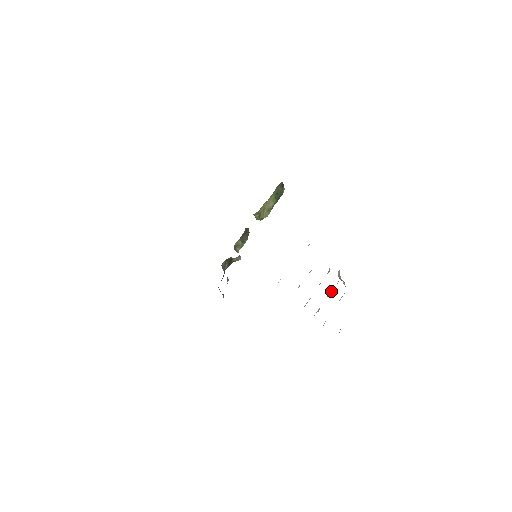
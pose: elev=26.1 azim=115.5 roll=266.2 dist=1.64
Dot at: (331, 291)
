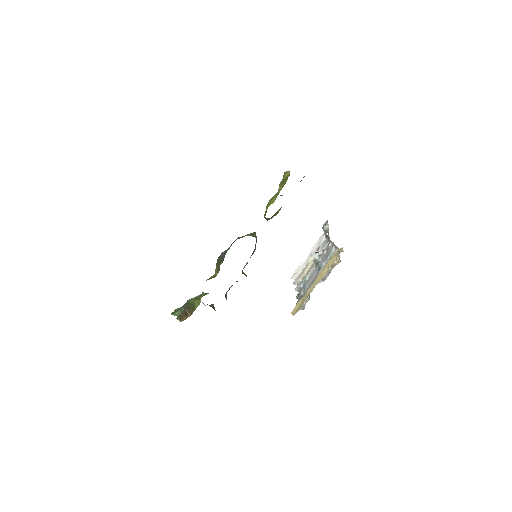
Dot at: (319, 255)
